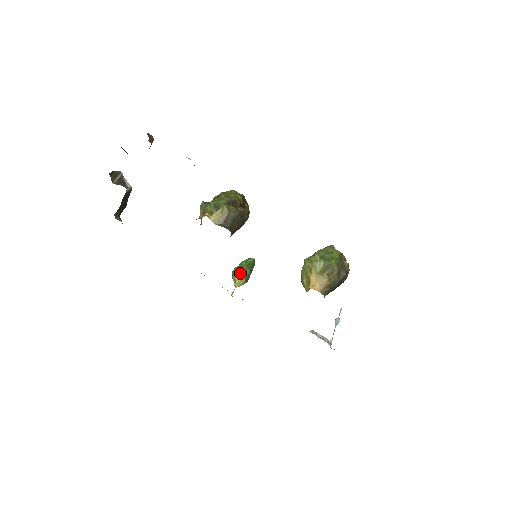
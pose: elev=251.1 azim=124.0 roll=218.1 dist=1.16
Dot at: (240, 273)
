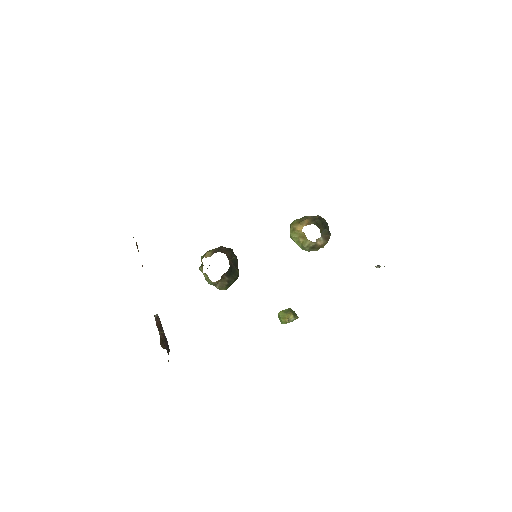
Dot at: (282, 311)
